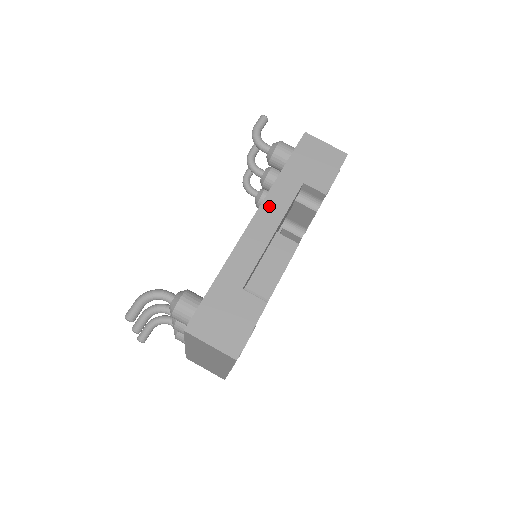
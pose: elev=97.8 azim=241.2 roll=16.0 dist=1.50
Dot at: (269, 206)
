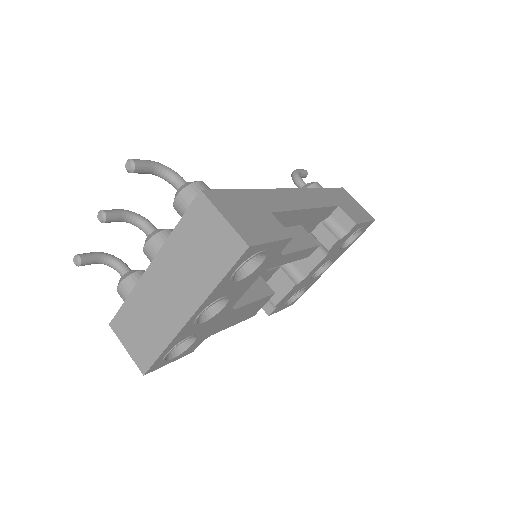
Dot at: (308, 194)
